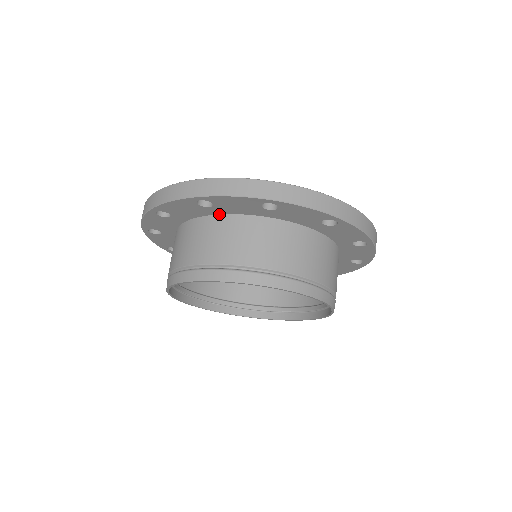
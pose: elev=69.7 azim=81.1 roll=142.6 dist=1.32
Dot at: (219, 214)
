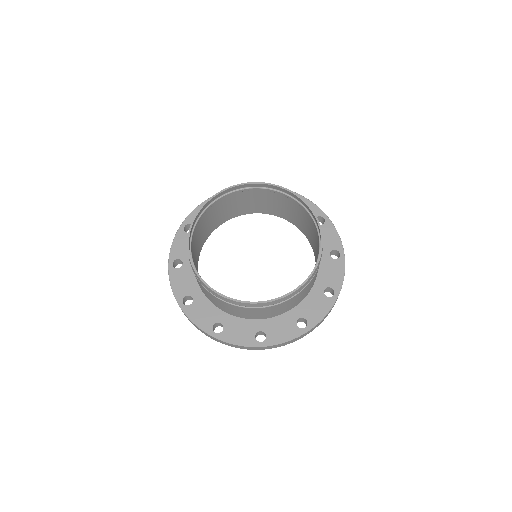
Dot at: (254, 205)
